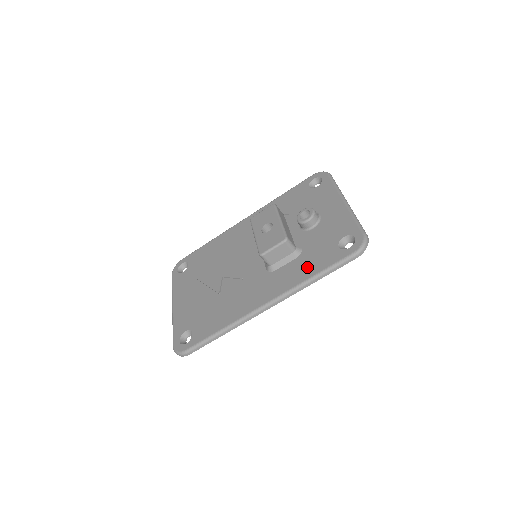
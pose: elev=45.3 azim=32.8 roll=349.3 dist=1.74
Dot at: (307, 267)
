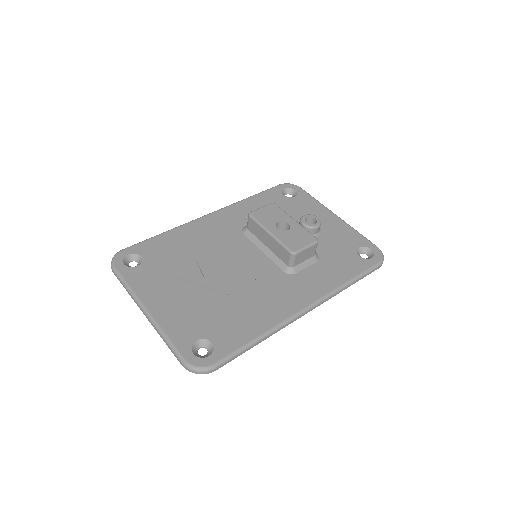
Dot at: (336, 272)
